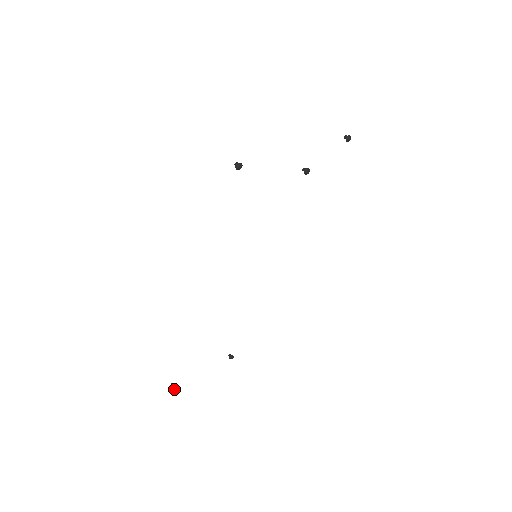
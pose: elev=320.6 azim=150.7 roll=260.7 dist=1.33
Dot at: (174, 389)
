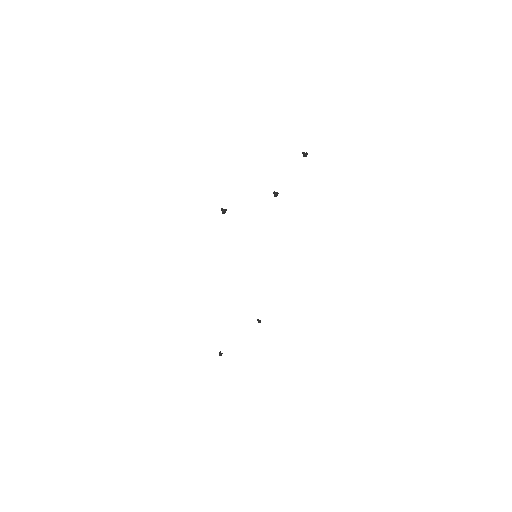
Dot at: occluded
